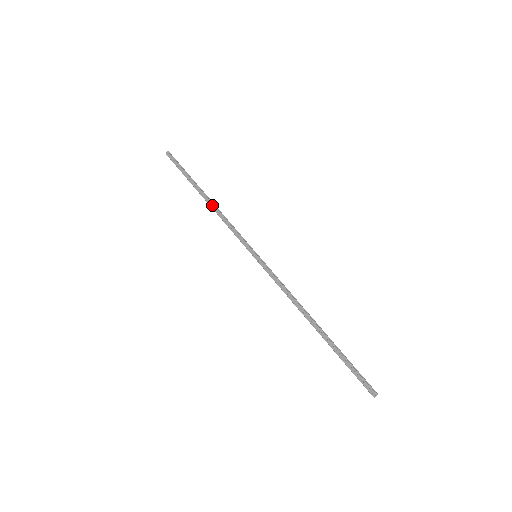
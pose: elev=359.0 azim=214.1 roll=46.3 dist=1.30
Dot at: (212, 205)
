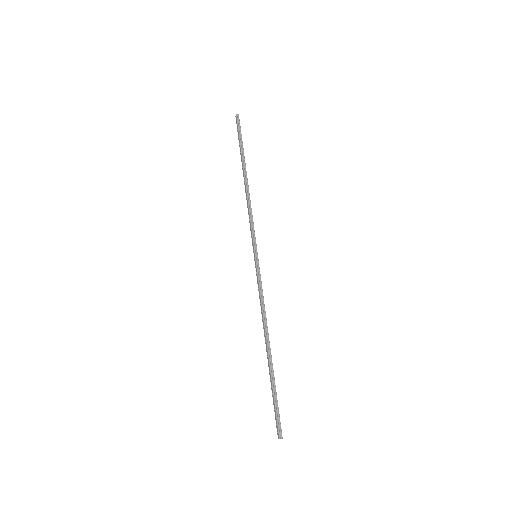
Dot at: (245, 188)
